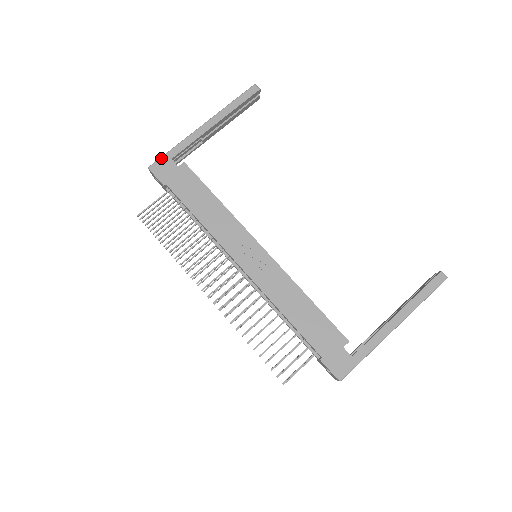
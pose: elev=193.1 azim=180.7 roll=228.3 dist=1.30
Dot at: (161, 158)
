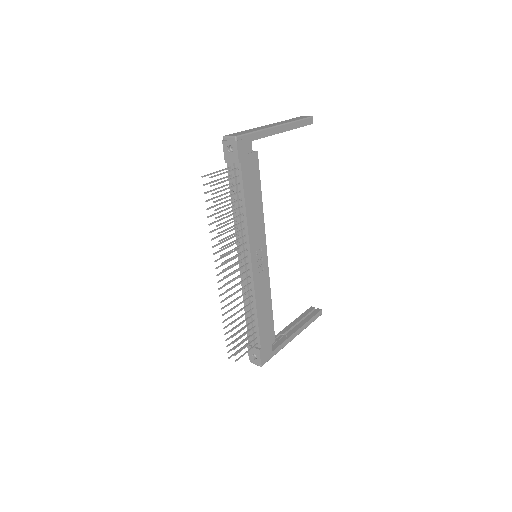
Dot at: (247, 135)
